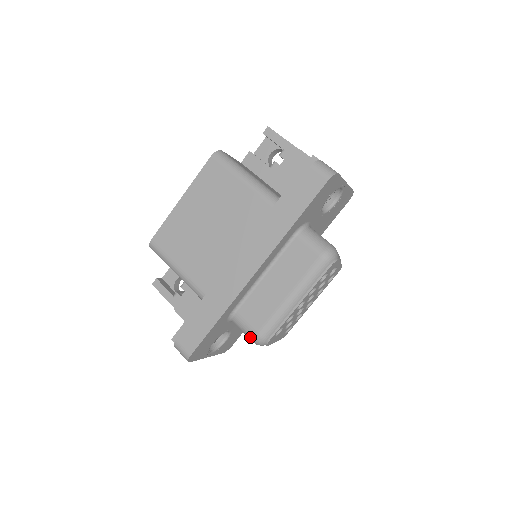
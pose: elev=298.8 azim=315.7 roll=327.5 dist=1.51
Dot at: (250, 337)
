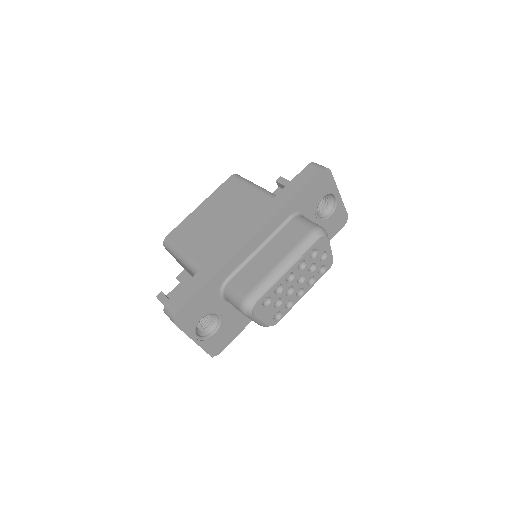
Dot at: (238, 302)
